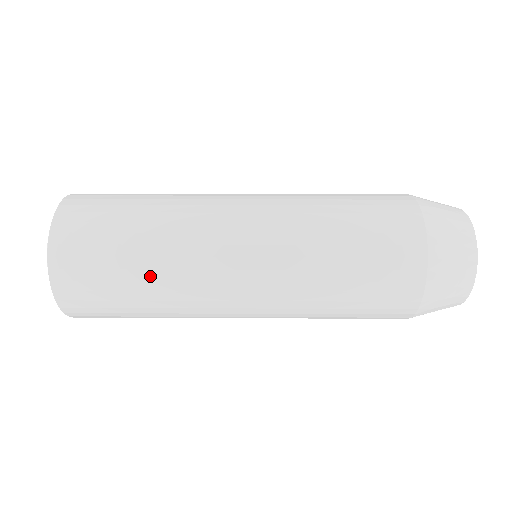
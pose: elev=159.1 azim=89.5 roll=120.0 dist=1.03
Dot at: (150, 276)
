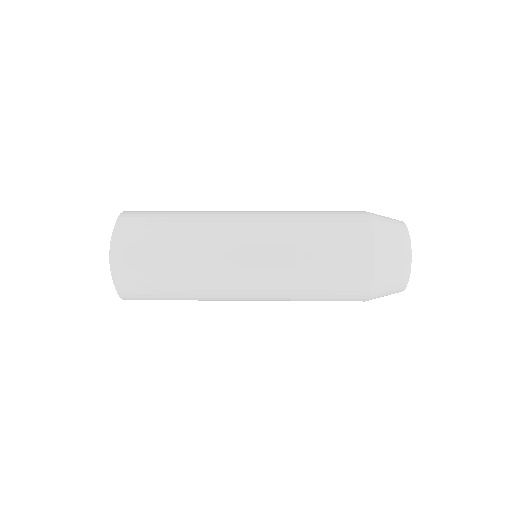
Dot at: (183, 226)
